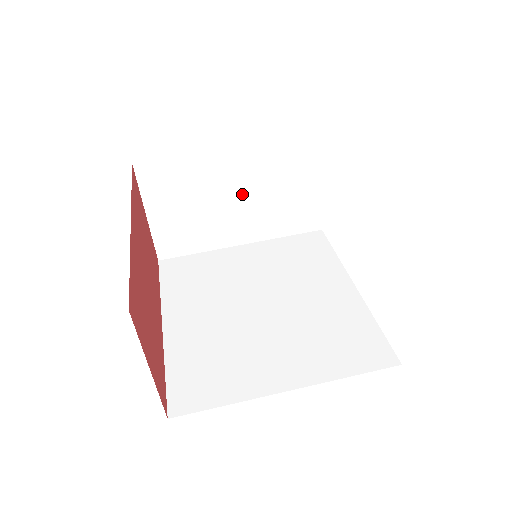
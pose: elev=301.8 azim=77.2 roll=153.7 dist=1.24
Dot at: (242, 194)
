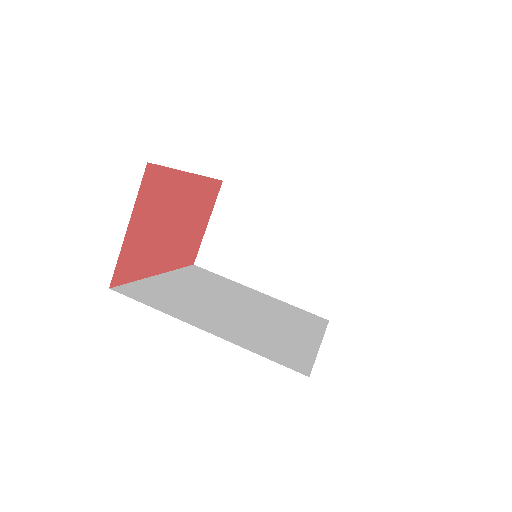
Dot at: (282, 247)
